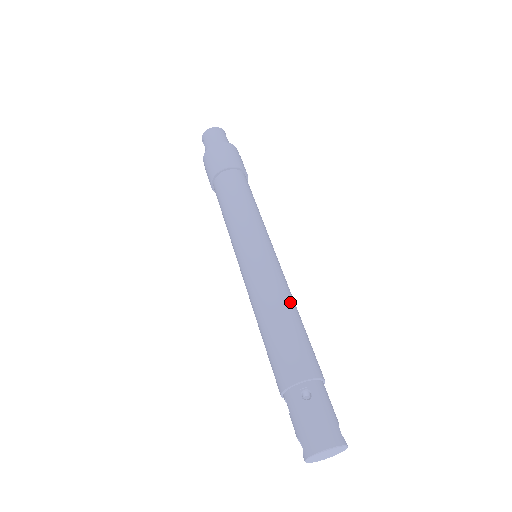
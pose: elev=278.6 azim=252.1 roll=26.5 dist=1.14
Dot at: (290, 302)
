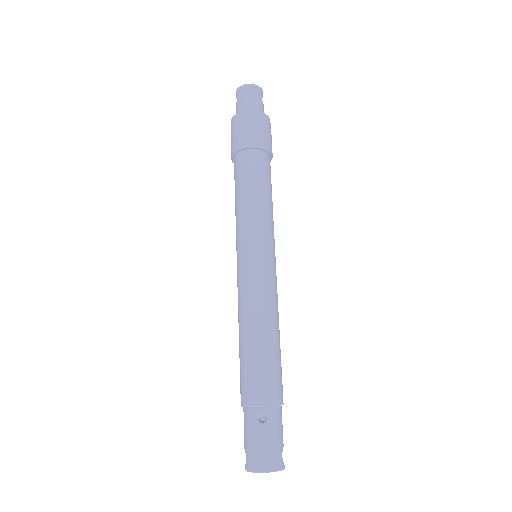
Dot at: (274, 322)
